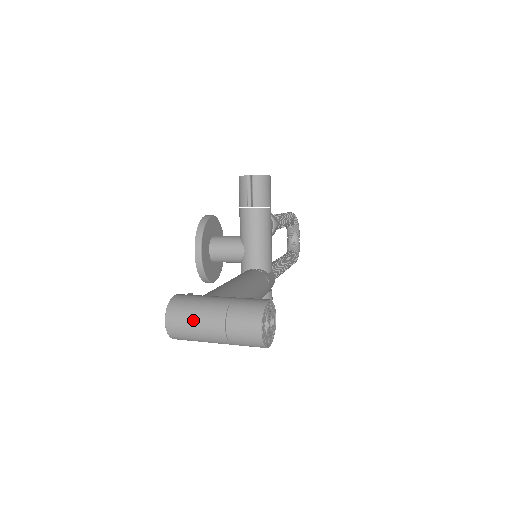
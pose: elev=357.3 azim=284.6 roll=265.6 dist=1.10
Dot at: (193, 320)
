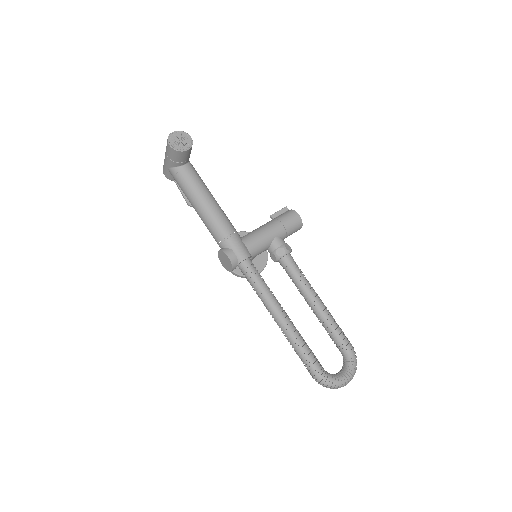
Dot at: occluded
